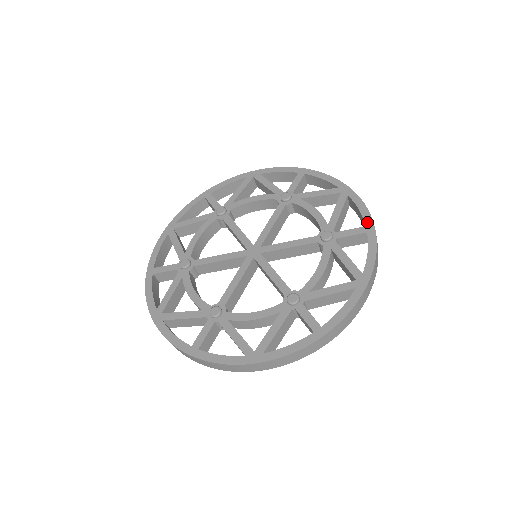
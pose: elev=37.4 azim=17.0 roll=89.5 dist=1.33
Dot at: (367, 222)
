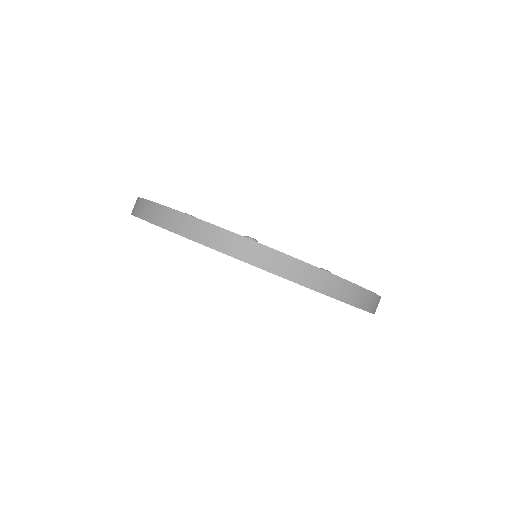
Dot at: occluded
